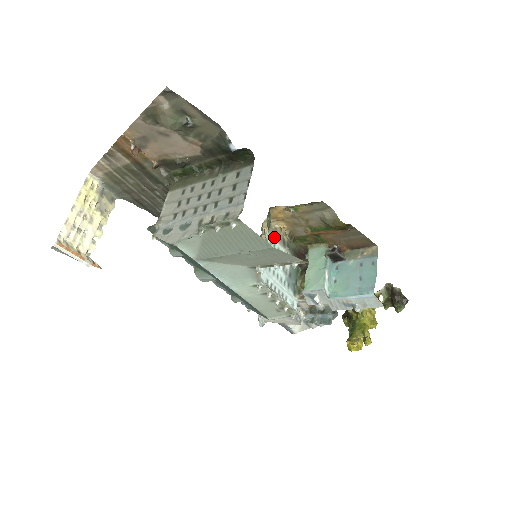
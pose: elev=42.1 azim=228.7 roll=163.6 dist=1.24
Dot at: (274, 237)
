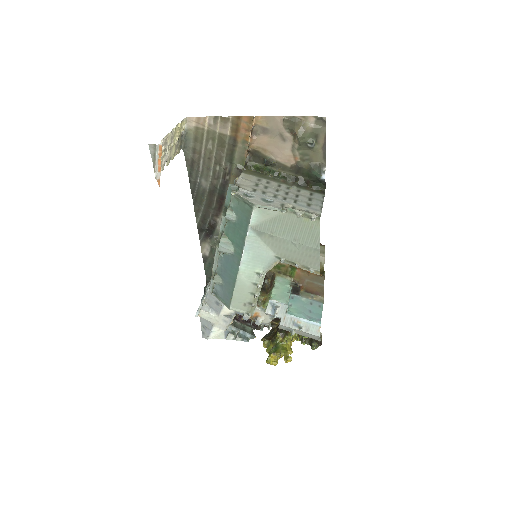
Dot at: occluded
